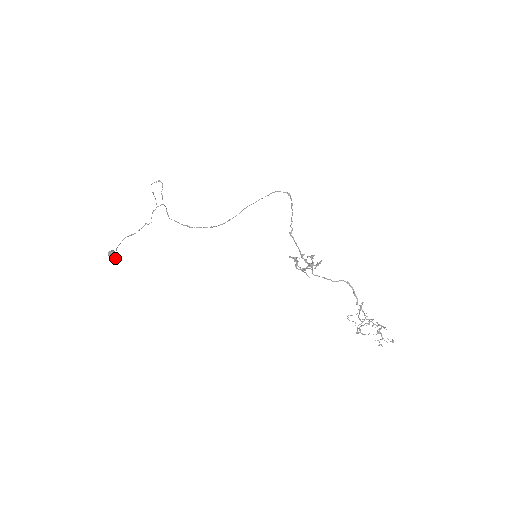
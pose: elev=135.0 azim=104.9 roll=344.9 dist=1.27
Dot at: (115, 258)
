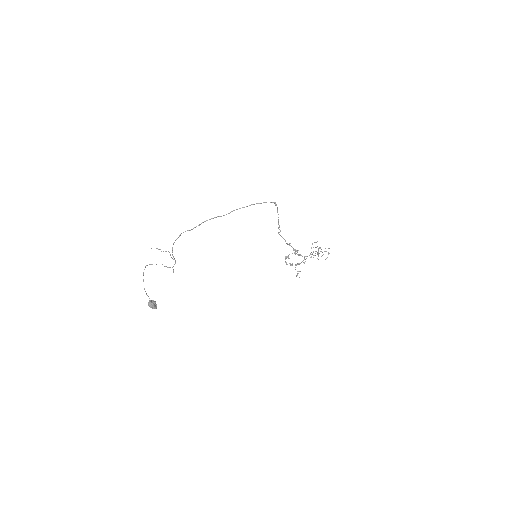
Dot at: occluded
